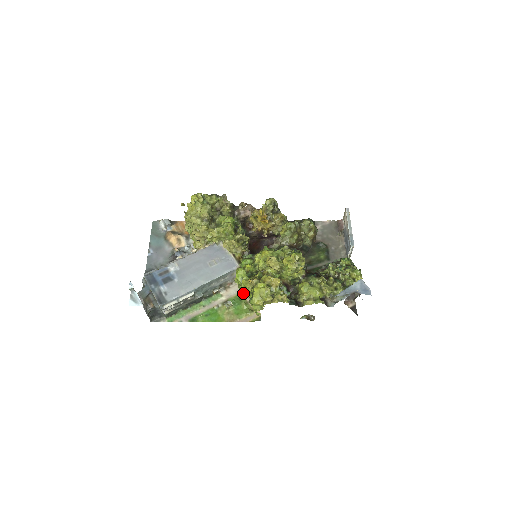
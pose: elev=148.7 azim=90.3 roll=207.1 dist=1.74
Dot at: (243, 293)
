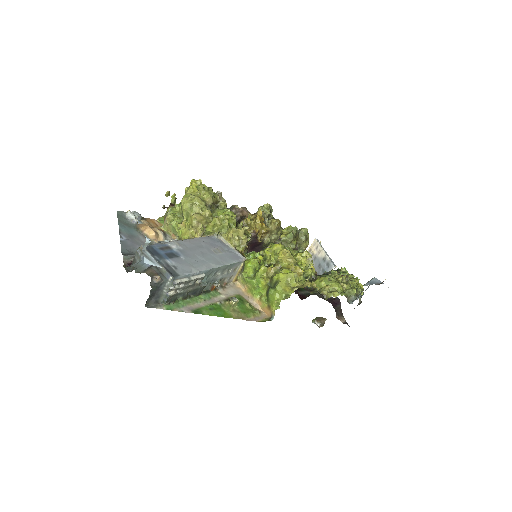
Dot at: (242, 295)
